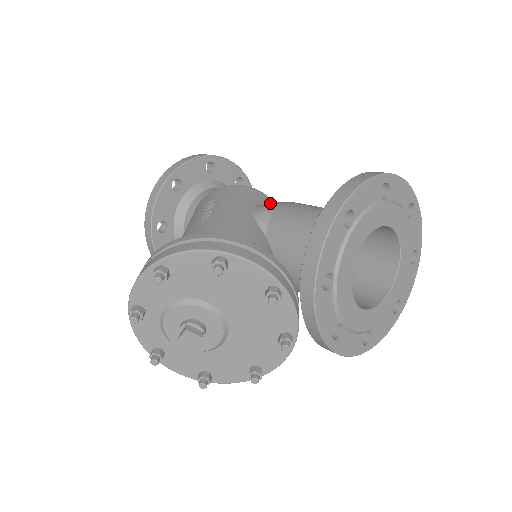
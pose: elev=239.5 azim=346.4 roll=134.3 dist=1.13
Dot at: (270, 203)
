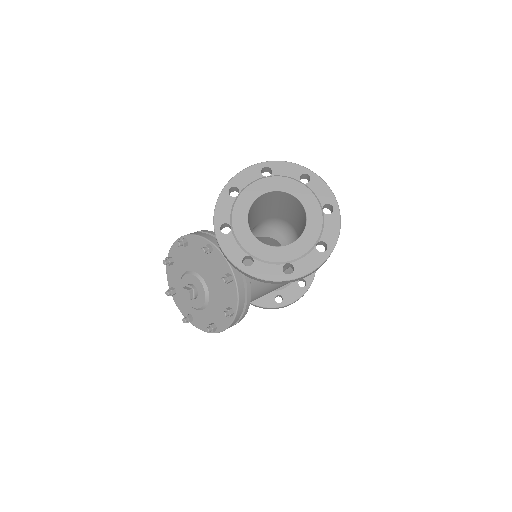
Dot at: occluded
